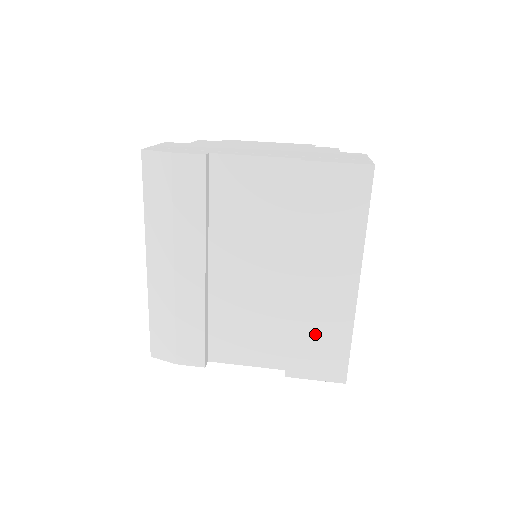
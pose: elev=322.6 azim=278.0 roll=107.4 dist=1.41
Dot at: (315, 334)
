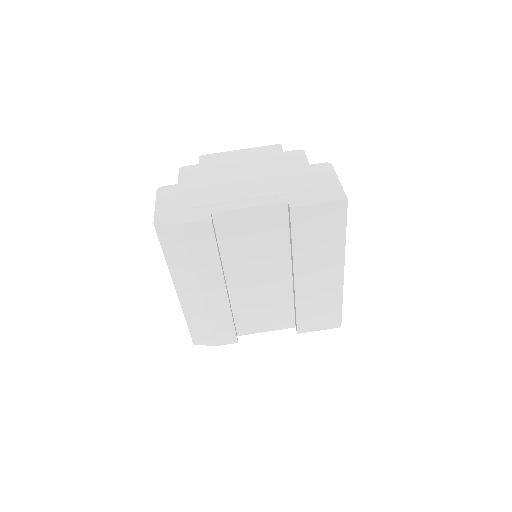
Dot at: (316, 306)
